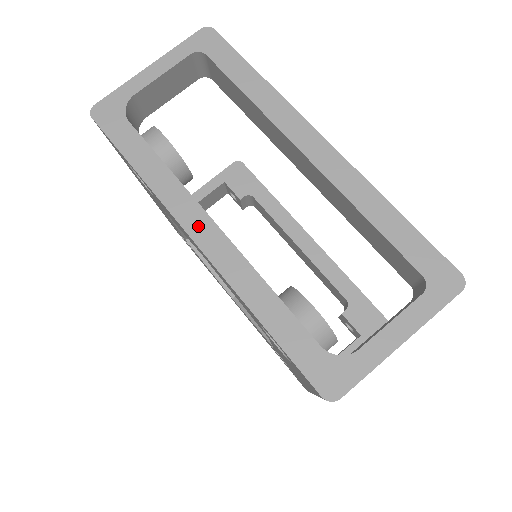
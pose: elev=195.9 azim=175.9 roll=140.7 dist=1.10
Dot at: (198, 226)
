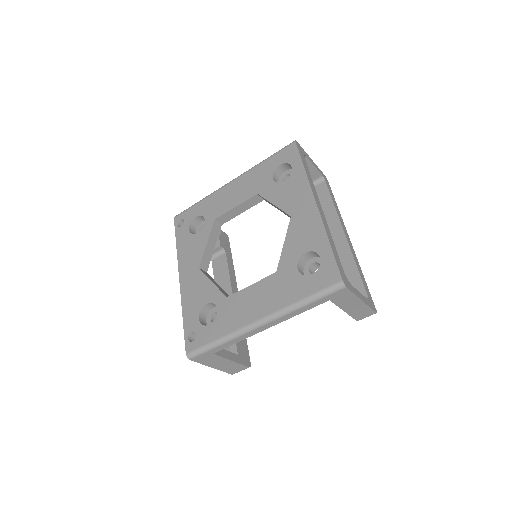
Dot at: (318, 202)
